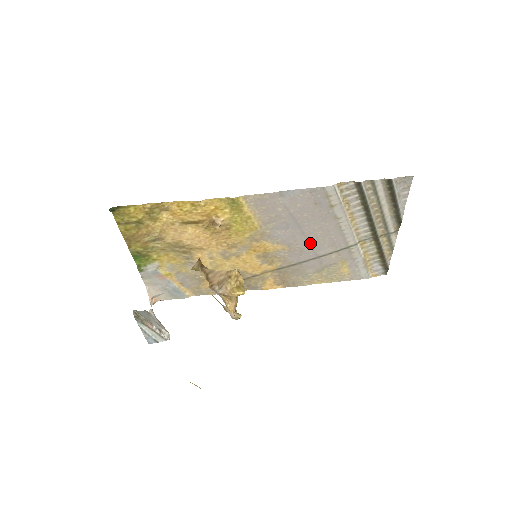
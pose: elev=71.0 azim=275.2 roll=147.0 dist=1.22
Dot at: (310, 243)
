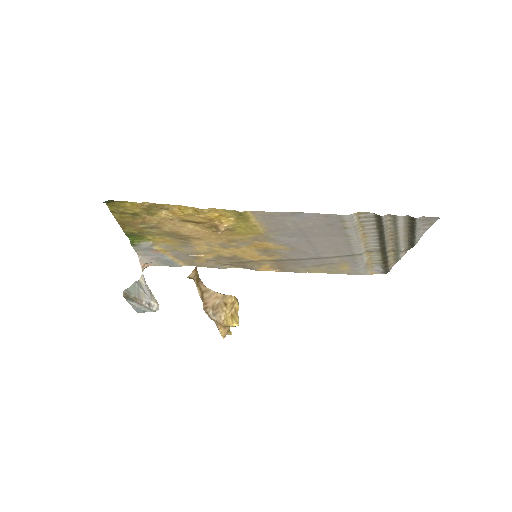
Dot at: (314, 248)
